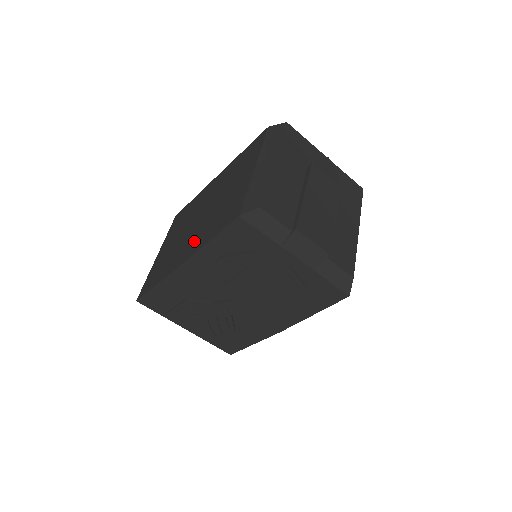
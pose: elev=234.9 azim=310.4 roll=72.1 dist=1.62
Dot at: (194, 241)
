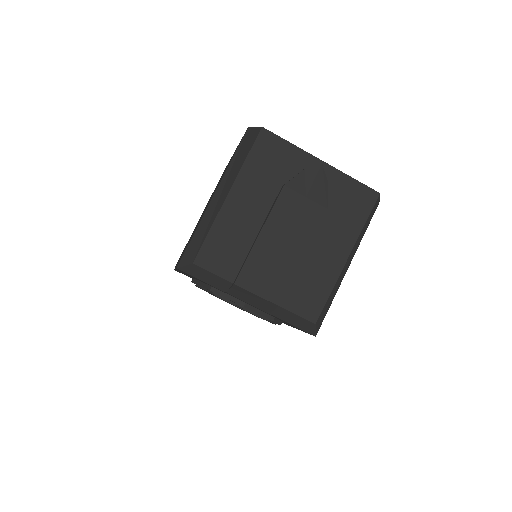
Dot at: occluded
